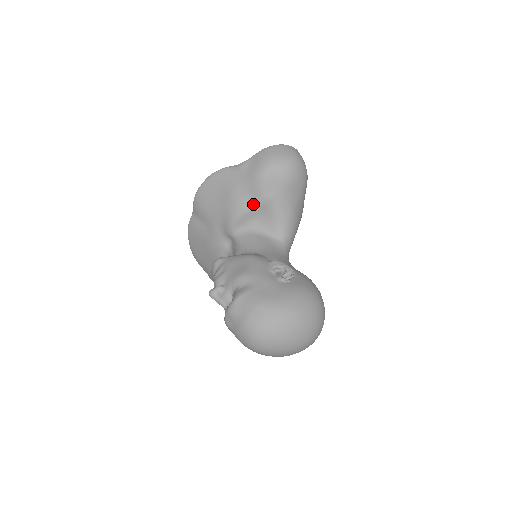
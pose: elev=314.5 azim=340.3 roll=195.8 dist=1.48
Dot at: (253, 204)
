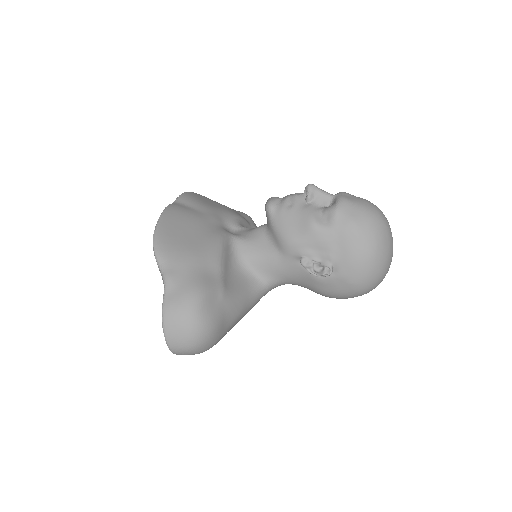
Dot at: (249, 222)
